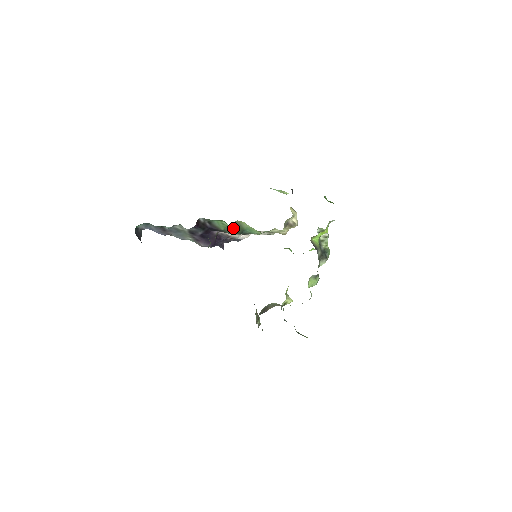
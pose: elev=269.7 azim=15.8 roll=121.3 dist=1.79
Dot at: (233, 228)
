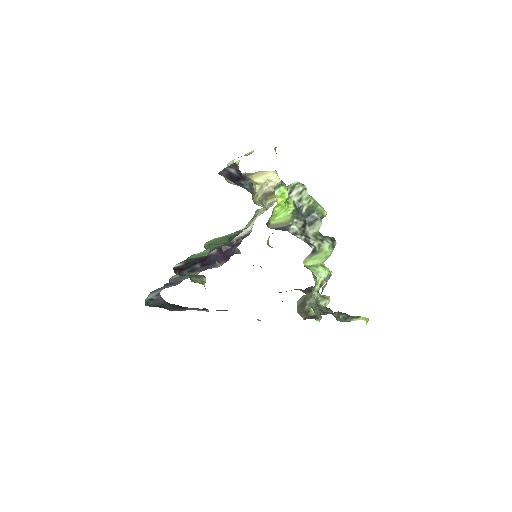
Dot at: (214, 246)
